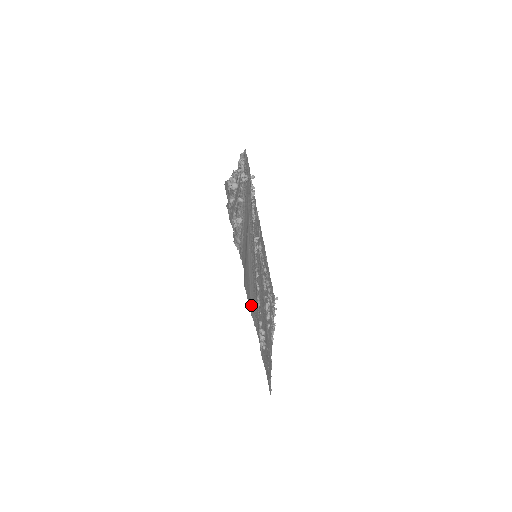
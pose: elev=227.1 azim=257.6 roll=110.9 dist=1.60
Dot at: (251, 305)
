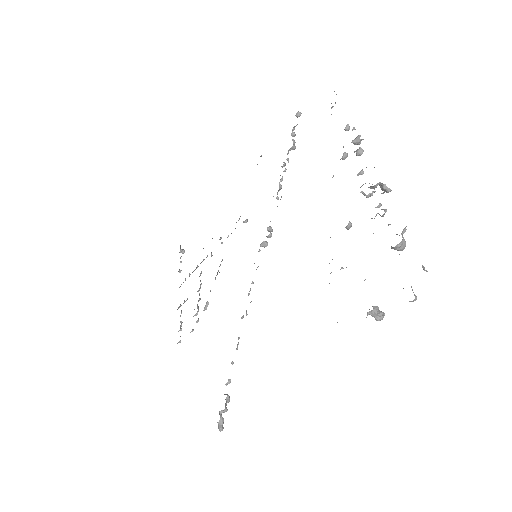
Dot at: occluded
